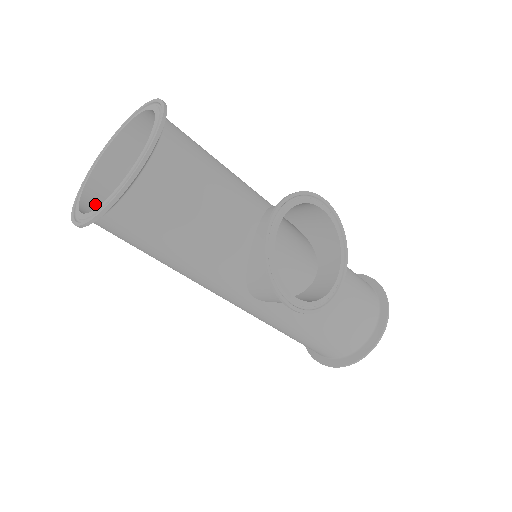
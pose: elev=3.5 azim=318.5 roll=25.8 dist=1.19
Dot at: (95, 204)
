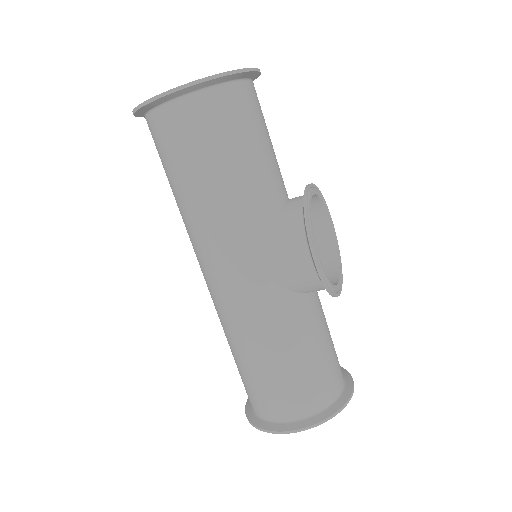
Dot at: occluded
